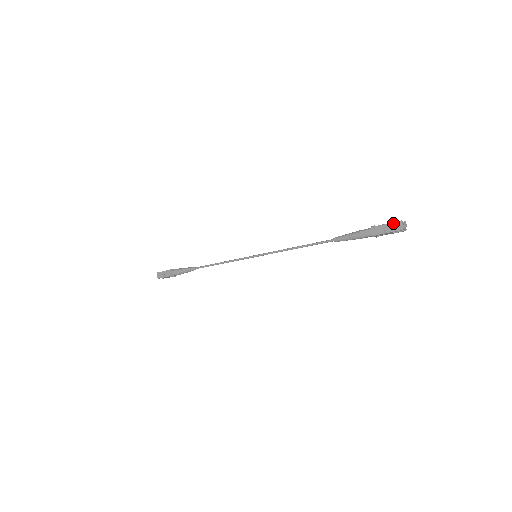
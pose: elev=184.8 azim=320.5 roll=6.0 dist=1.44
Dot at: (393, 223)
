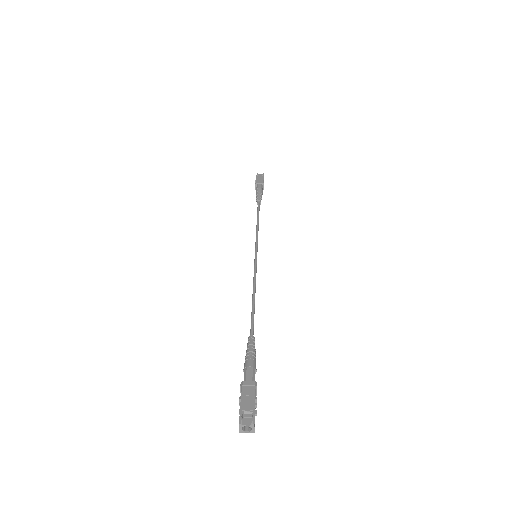
Dot at: (239, 412)
